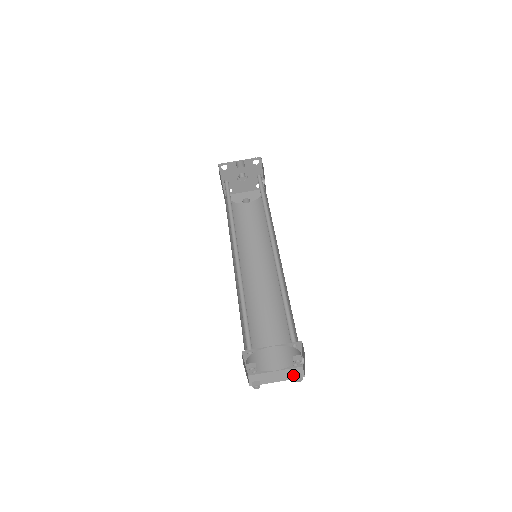
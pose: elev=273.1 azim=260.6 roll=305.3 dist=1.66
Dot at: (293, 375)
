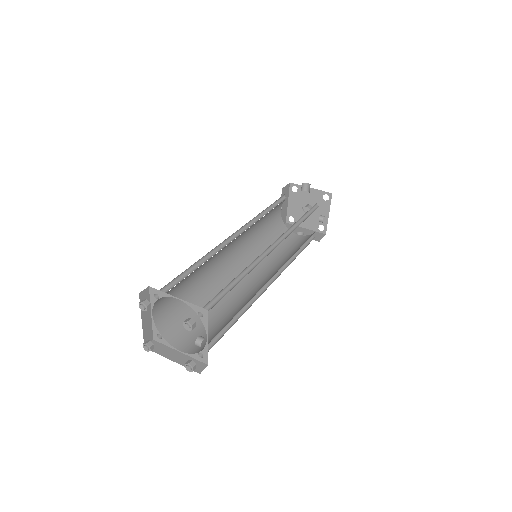
Dot at: occluded
